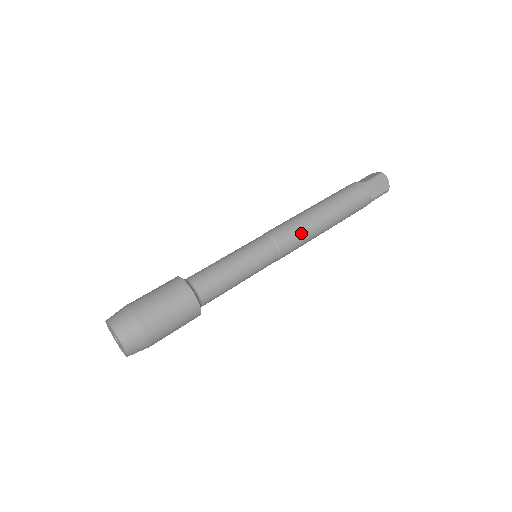
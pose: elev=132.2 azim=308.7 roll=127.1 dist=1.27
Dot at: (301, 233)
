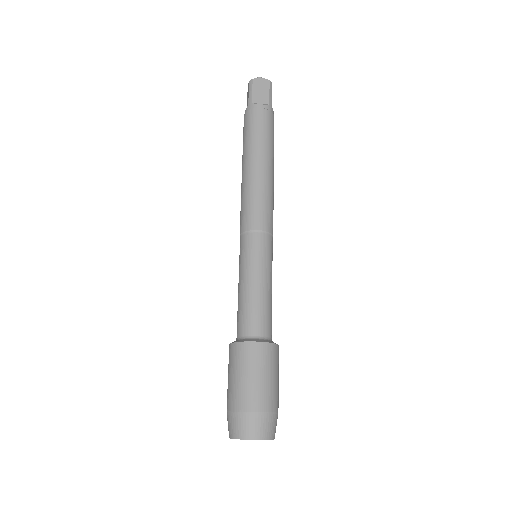
Dot at: (273, 207)
